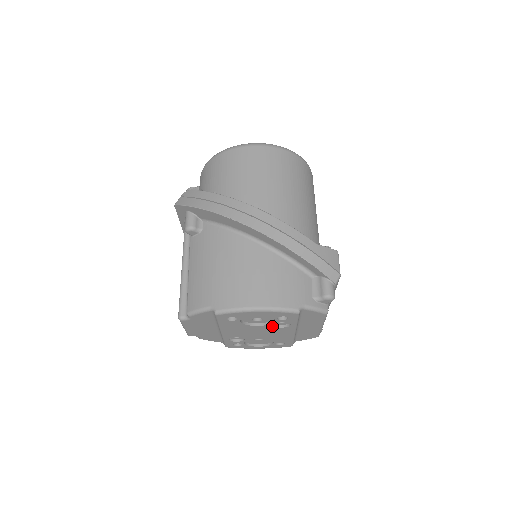
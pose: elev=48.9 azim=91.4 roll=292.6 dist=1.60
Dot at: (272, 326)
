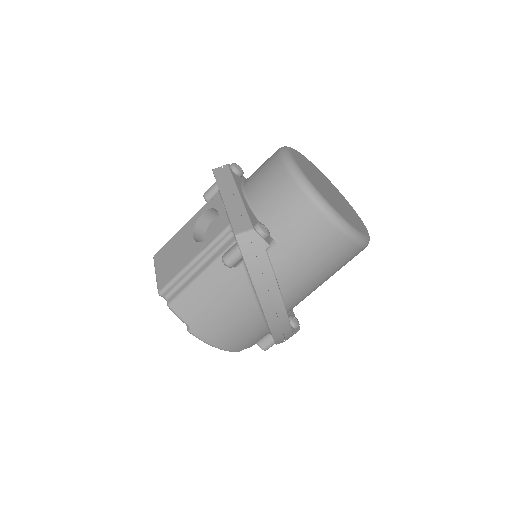
Dot at: occluded
